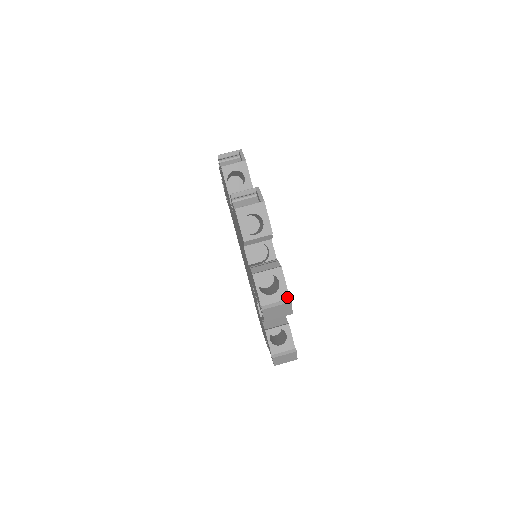
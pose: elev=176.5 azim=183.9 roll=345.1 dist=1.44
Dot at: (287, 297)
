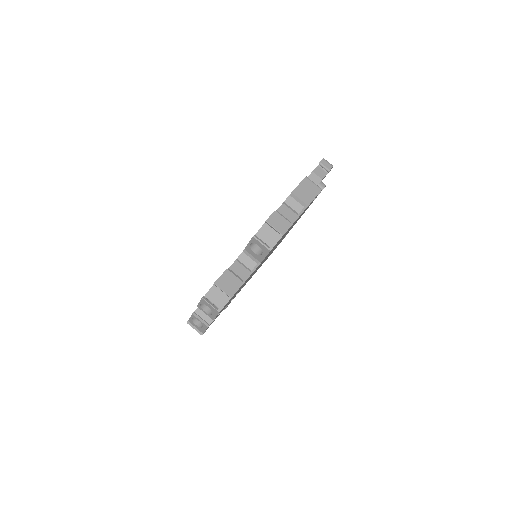
Dot at: (202, 332)
